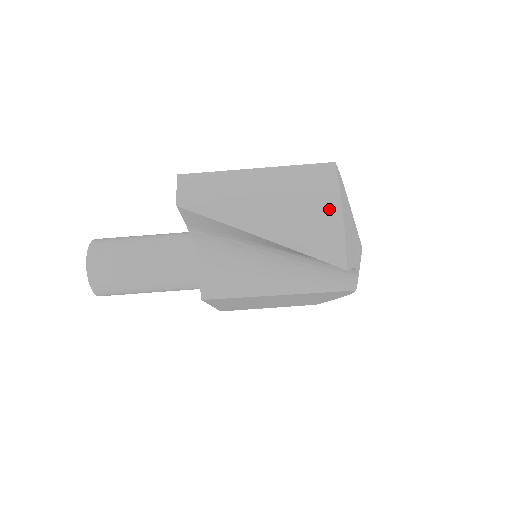
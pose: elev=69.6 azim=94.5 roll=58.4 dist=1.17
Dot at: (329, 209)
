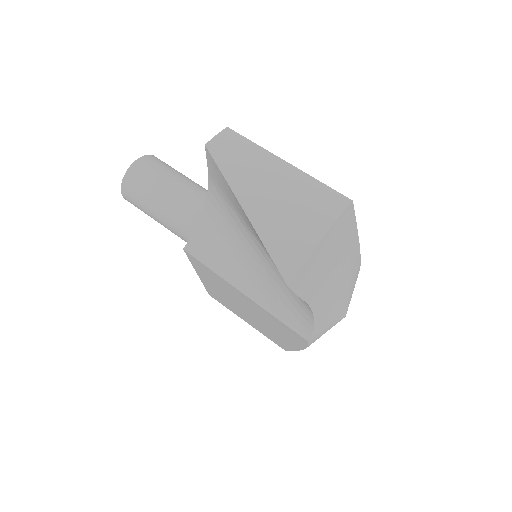
Dot at: (313, 228)
